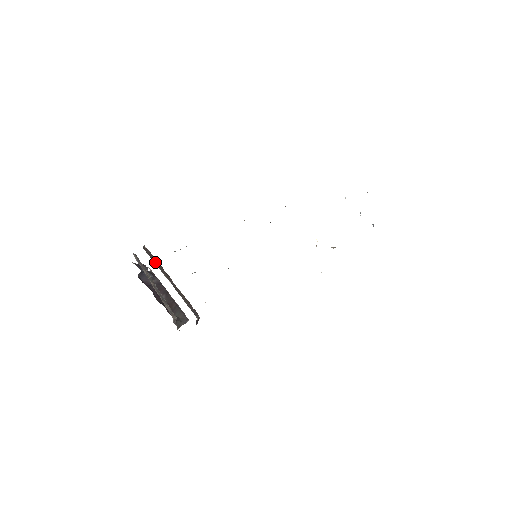
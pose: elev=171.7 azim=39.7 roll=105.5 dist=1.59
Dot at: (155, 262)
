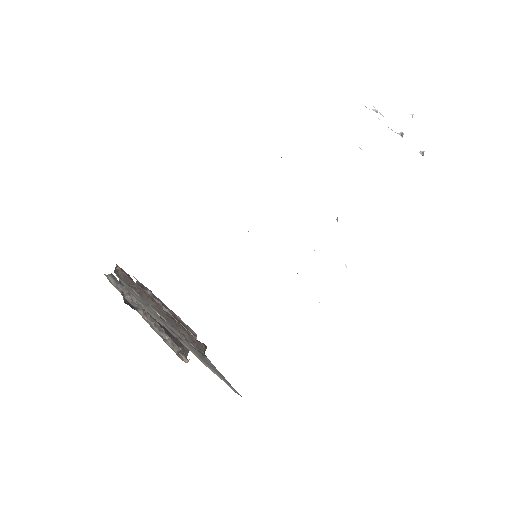
Dot at: (135, 290)
